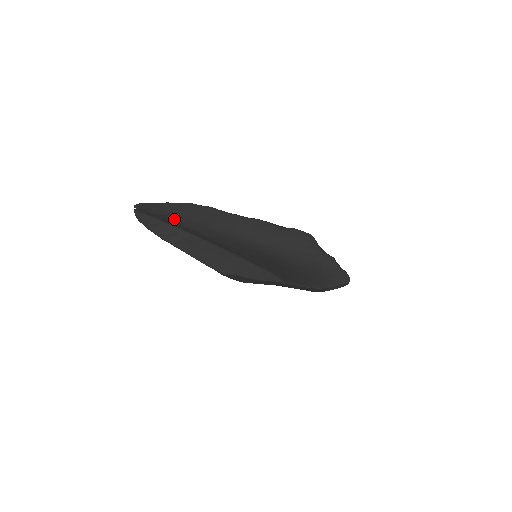
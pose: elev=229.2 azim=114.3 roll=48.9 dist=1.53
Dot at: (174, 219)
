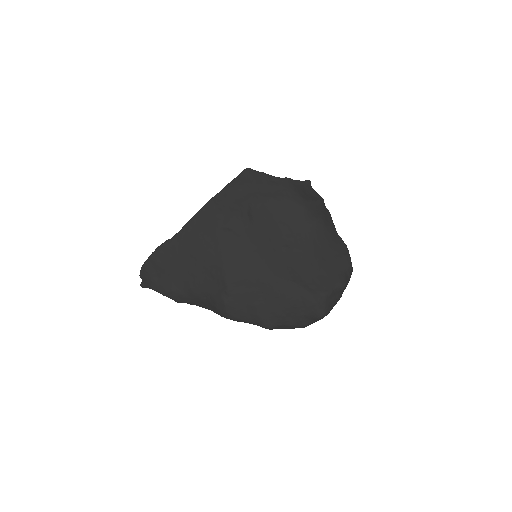
Dot at: occluded
